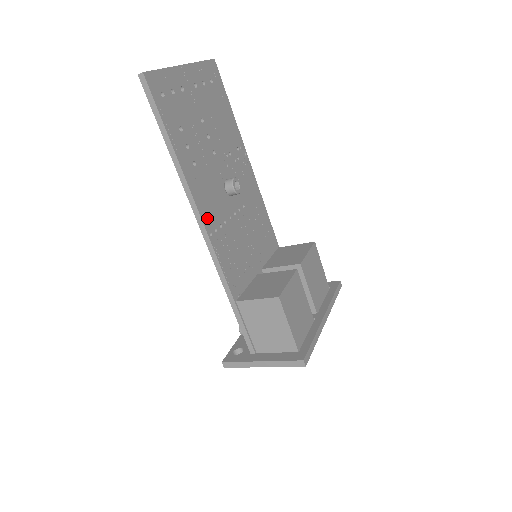
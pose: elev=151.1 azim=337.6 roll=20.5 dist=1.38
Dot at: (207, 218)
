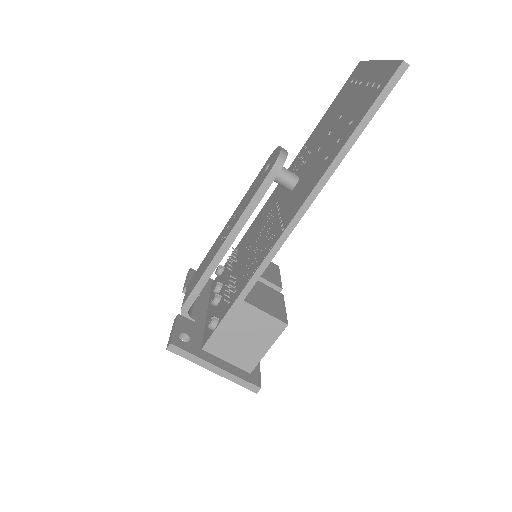
Dot at: occluded
